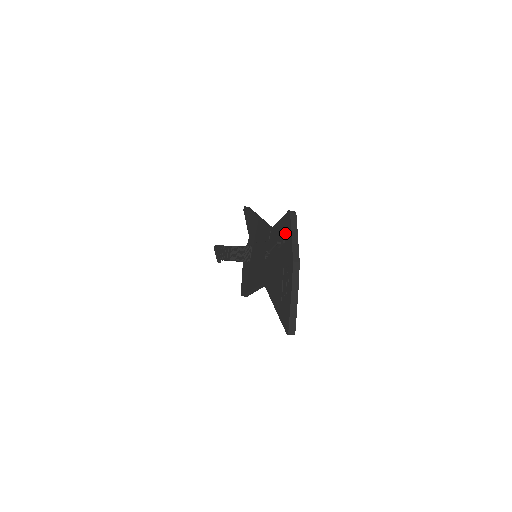
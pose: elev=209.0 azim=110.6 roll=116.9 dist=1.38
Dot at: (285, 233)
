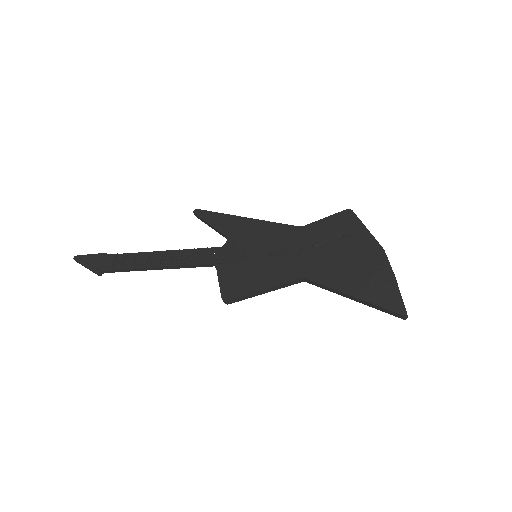
Dot at: (349, 227)
